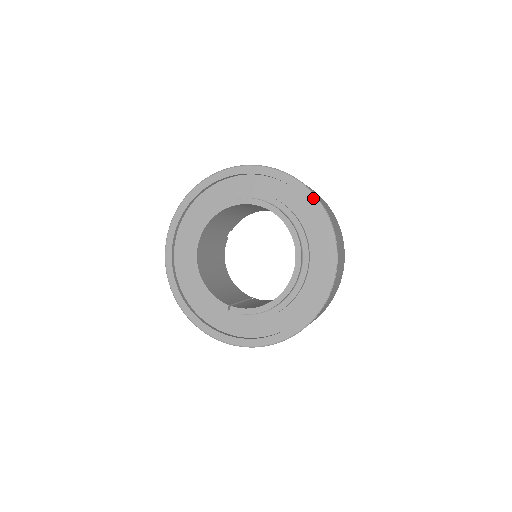
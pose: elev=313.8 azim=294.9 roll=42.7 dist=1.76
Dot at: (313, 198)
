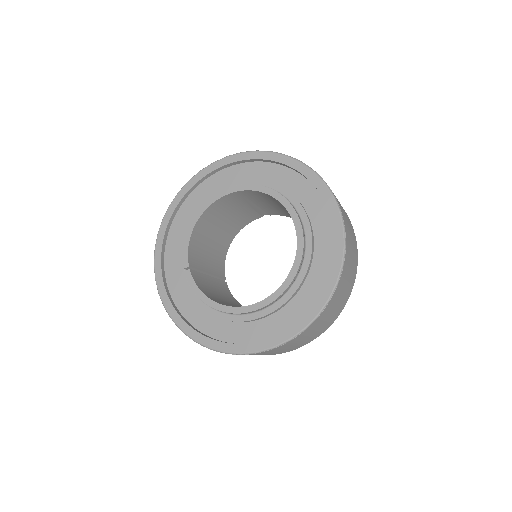
Dot at: (338, 270)
